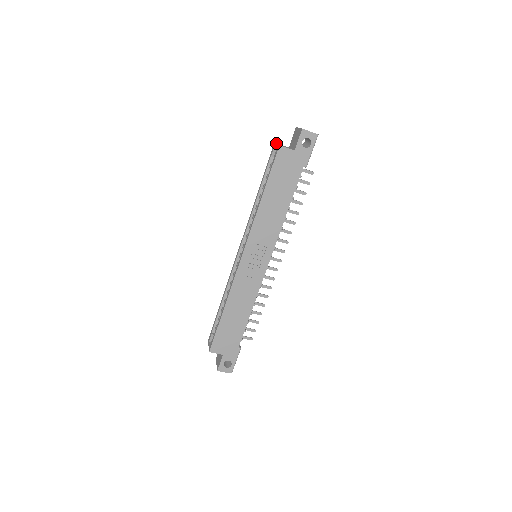
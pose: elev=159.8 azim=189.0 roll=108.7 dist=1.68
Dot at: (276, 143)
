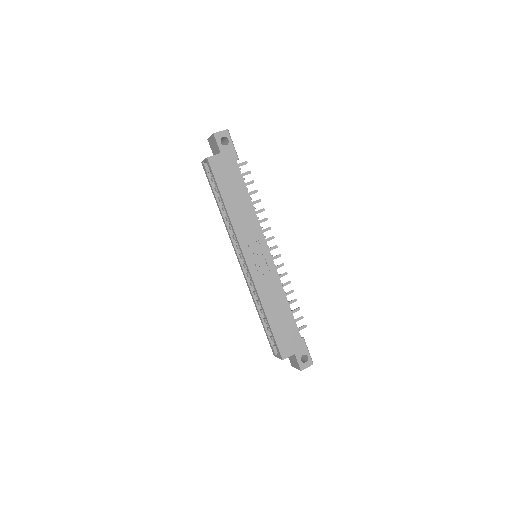
Dot at: (203, 161)
